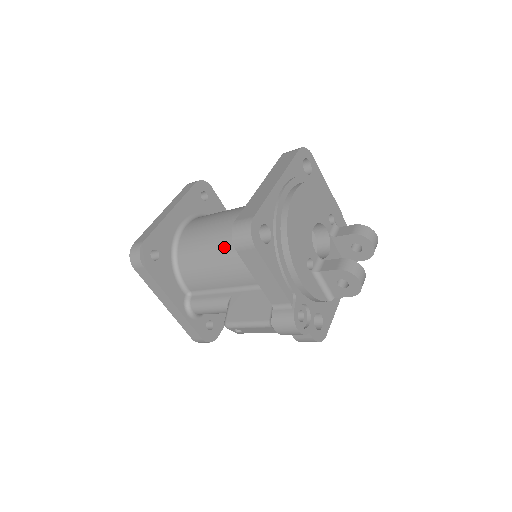
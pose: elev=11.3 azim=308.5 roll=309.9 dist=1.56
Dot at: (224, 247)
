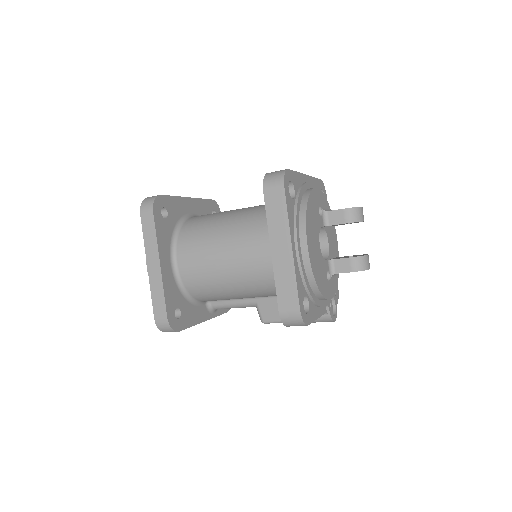
Dot at: (244, 288)
